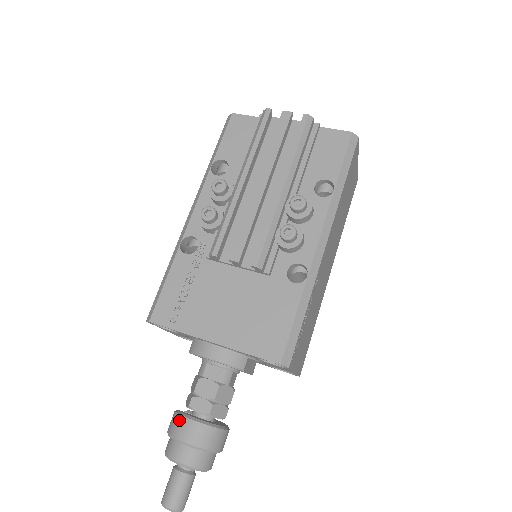
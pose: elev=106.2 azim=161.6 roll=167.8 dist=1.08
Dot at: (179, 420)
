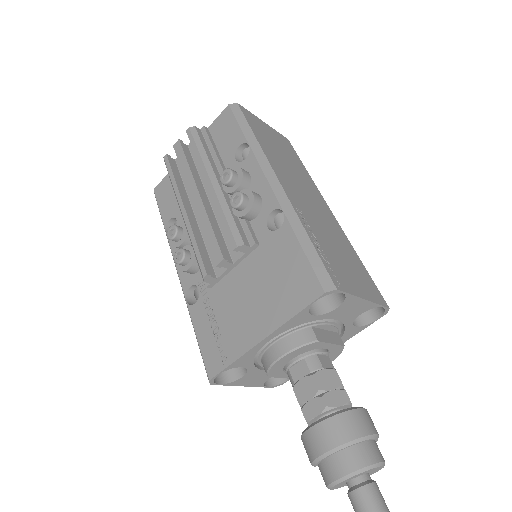
Dot at: (305, 439)
